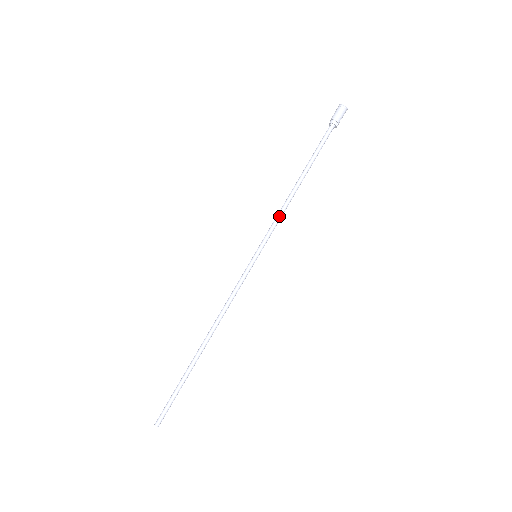
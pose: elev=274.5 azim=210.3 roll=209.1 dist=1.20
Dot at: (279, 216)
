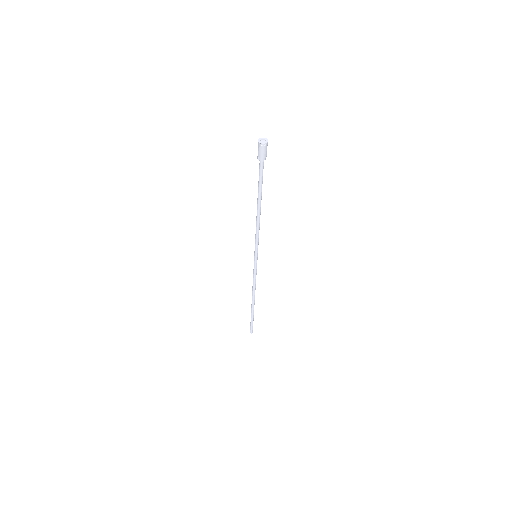
Dot at: occluded
